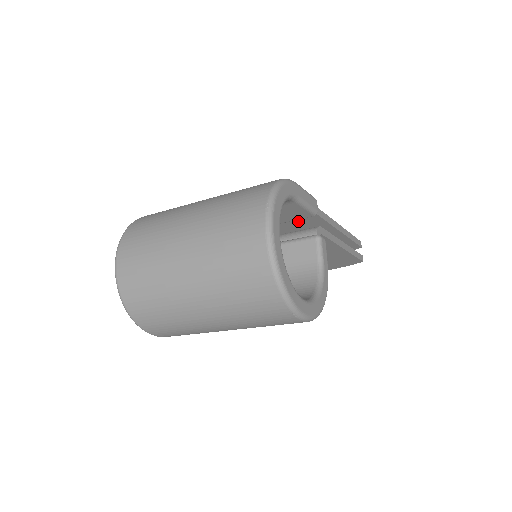
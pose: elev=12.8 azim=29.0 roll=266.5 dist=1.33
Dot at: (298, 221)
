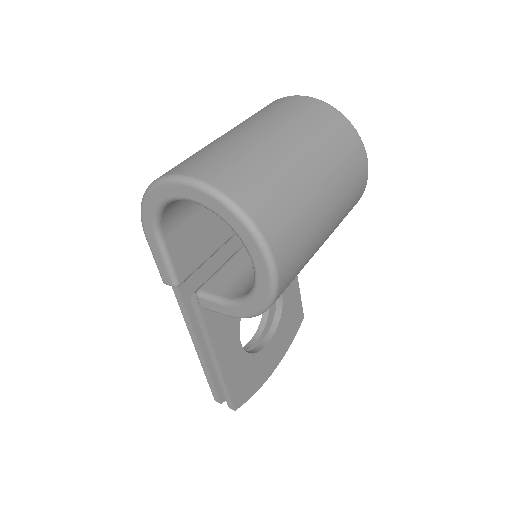
Dot at: occluded
